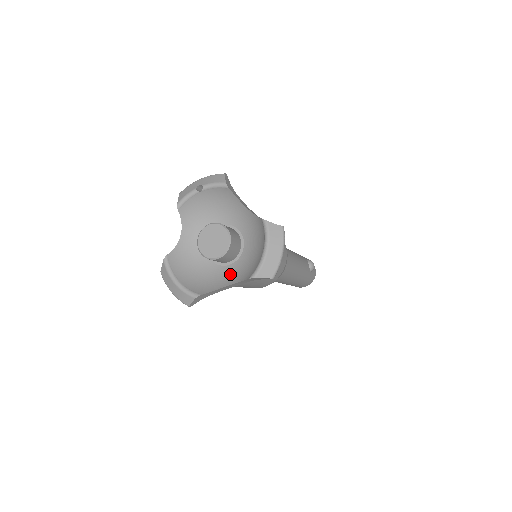
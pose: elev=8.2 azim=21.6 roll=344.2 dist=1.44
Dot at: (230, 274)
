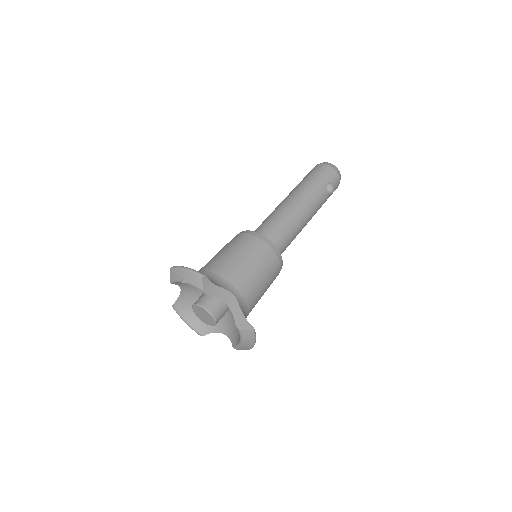
Dot at: (223, 322)
